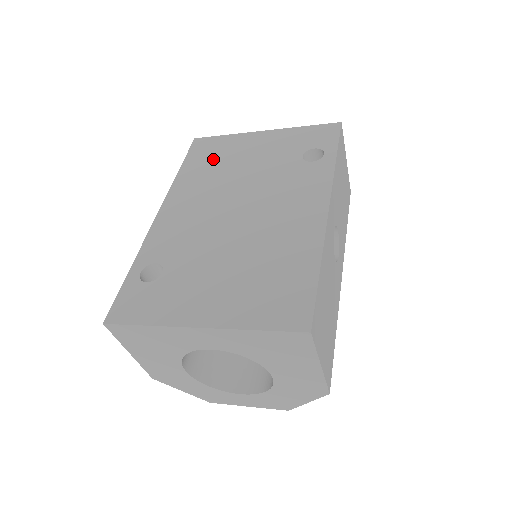
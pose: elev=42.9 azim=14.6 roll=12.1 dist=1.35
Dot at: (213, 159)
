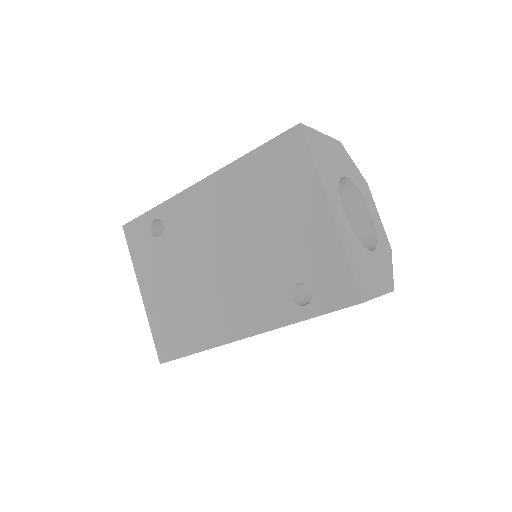
Dot at: (272, 181)
